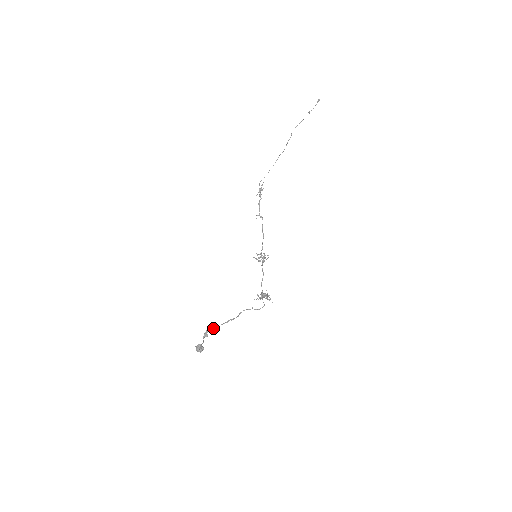
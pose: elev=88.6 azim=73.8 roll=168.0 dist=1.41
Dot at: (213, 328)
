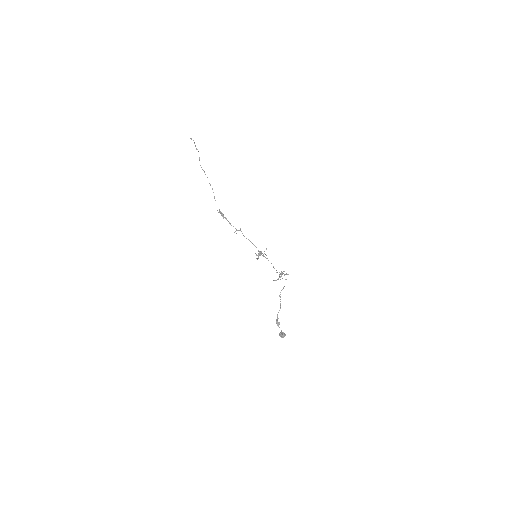
Dot at: (277, 317)
